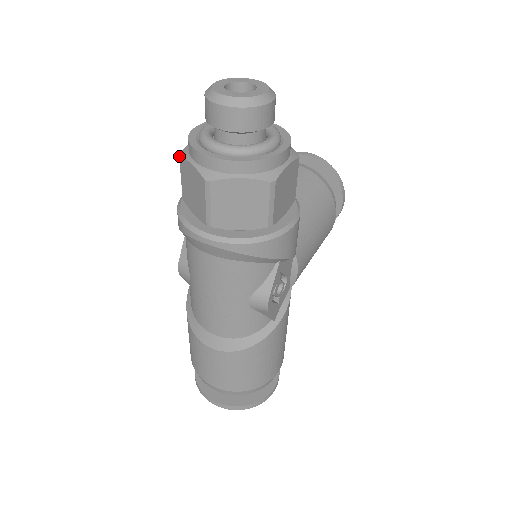
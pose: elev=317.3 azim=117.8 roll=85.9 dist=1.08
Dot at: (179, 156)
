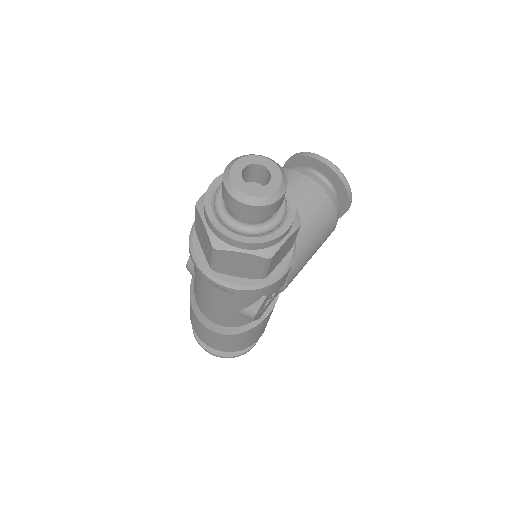
Dot at: (195, 206)
